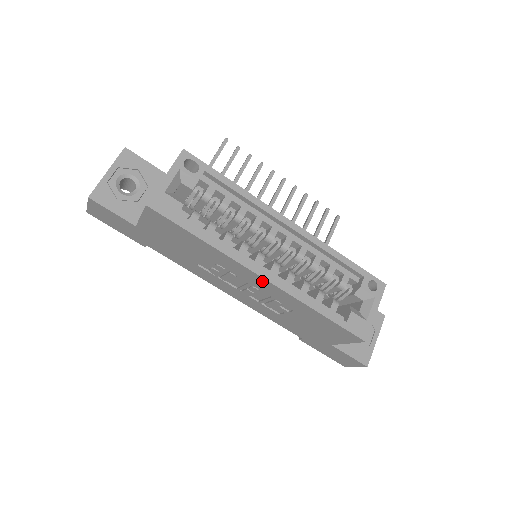
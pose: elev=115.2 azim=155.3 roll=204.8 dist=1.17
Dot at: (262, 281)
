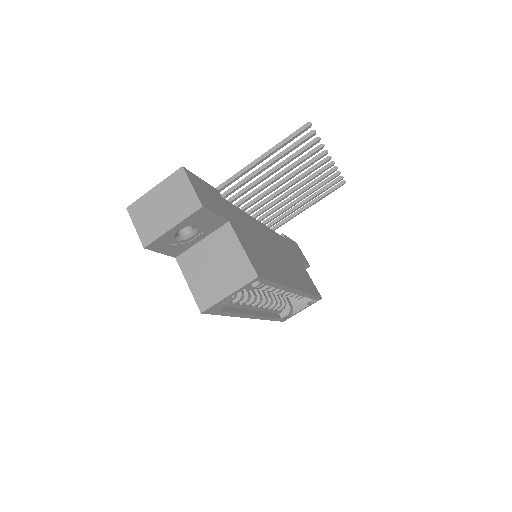
Dot at: occluded
